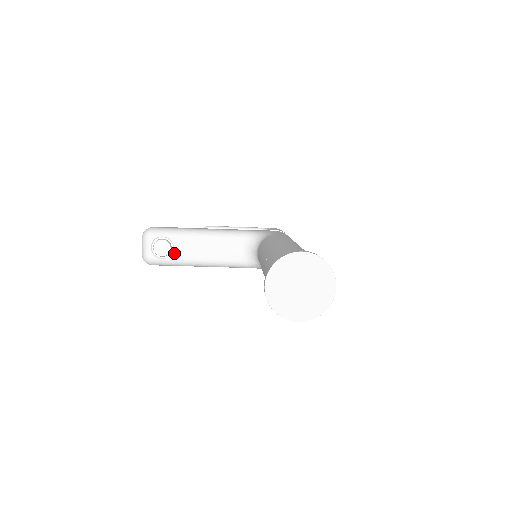
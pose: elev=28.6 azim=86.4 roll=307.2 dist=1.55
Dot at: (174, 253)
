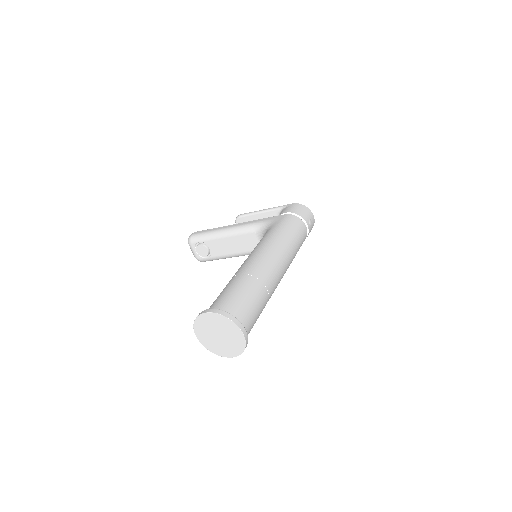
Dot at: (212, 252)
